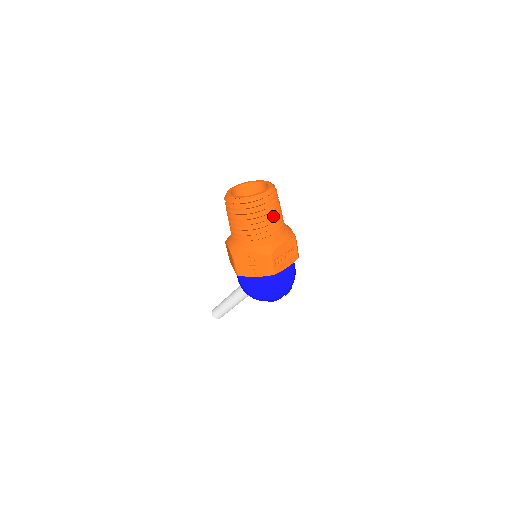
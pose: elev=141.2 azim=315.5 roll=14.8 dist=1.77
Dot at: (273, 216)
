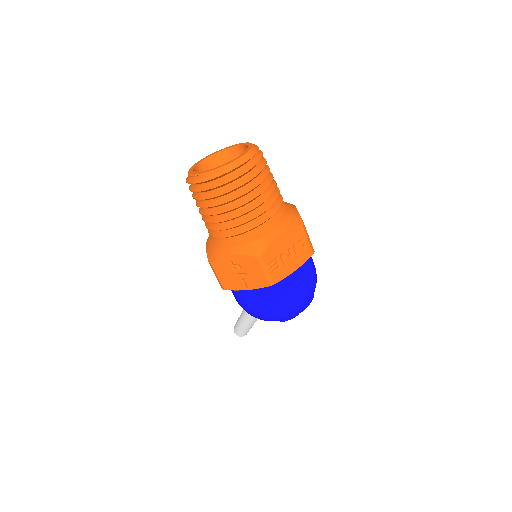
Dot at: (257, 195)
